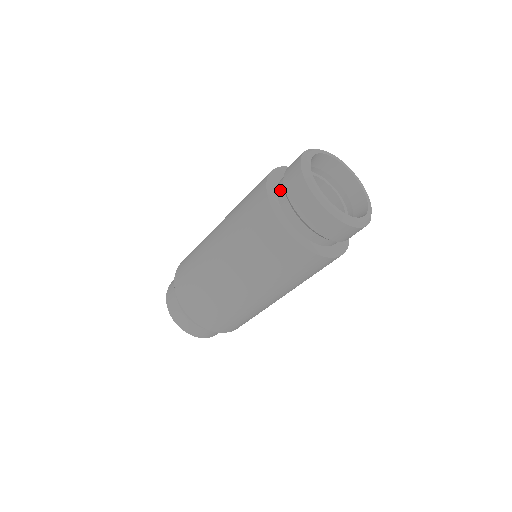
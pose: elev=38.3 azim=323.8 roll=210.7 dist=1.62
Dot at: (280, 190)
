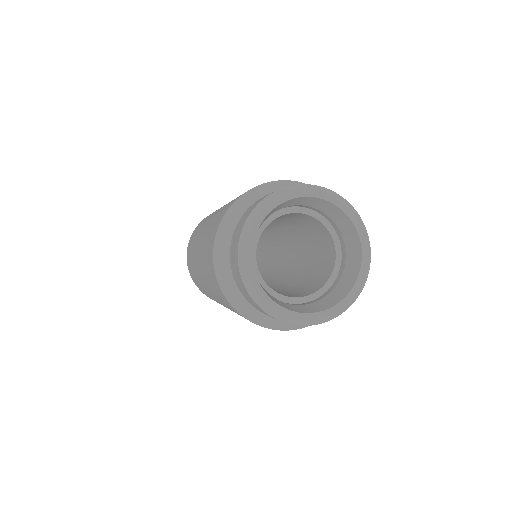
Dot at: occluded
